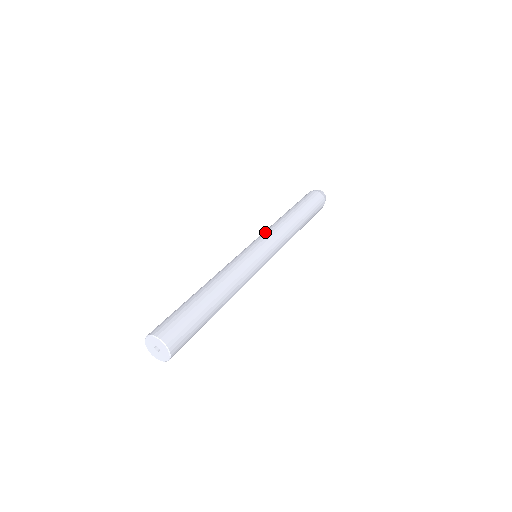
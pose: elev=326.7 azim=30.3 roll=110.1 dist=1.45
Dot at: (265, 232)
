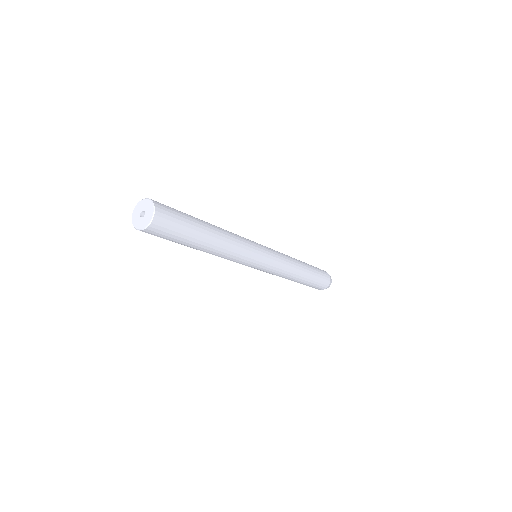
Dot at: occluded
